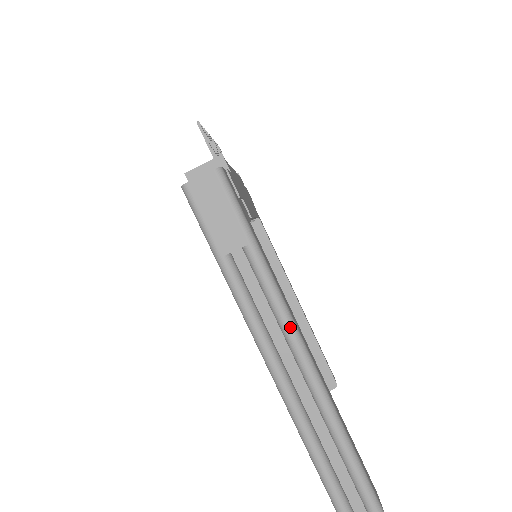
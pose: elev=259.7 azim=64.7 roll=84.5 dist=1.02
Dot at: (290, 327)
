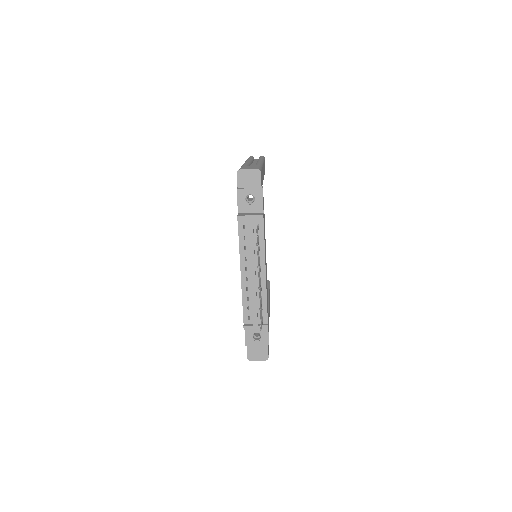
Dot at: occluded
